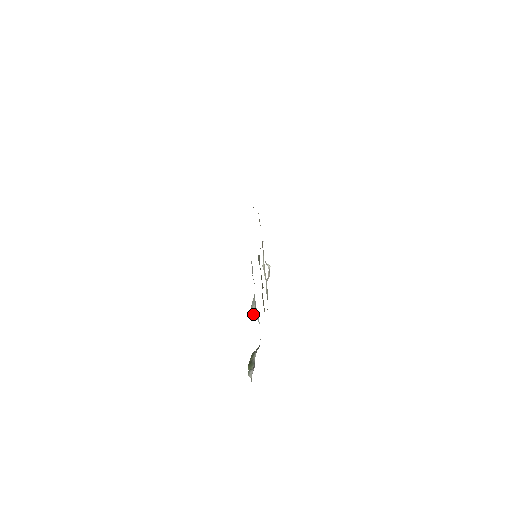
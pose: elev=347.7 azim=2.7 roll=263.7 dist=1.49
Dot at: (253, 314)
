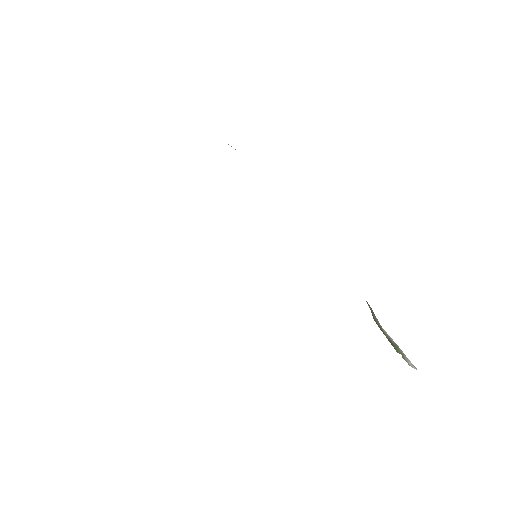
Dot at: occluded
